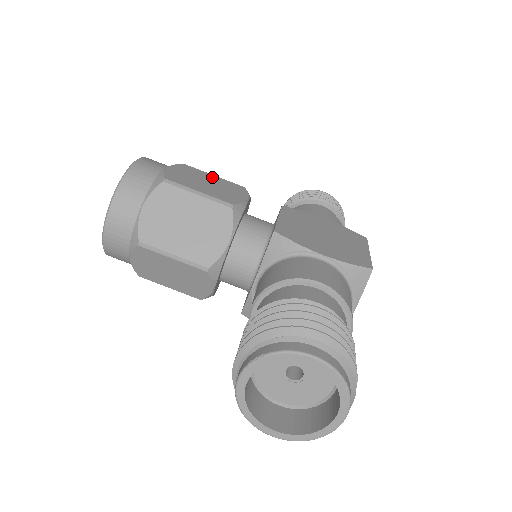
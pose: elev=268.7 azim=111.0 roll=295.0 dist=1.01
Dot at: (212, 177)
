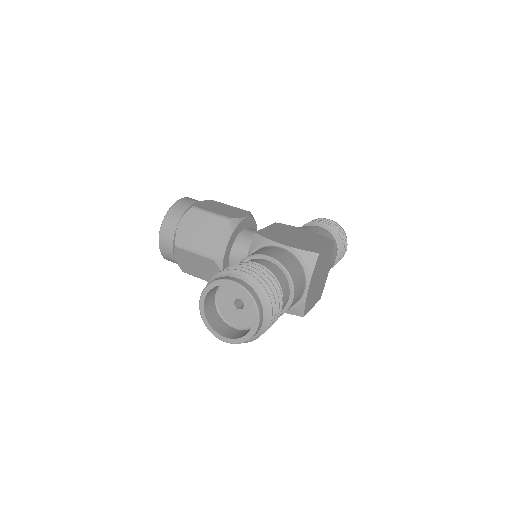
Dot at: (228, 206)
